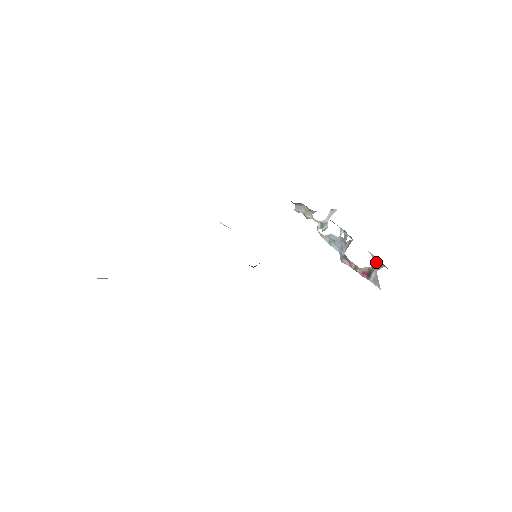
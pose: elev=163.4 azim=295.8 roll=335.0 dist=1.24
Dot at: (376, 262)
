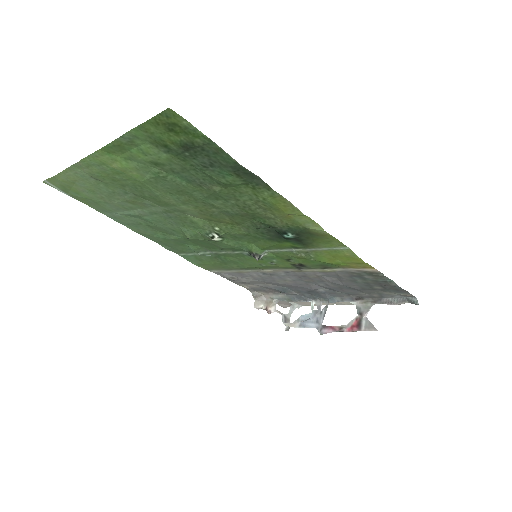
Dot at: (362, 307)
